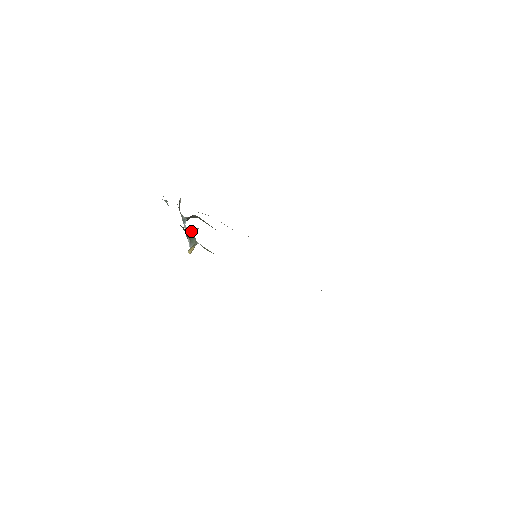
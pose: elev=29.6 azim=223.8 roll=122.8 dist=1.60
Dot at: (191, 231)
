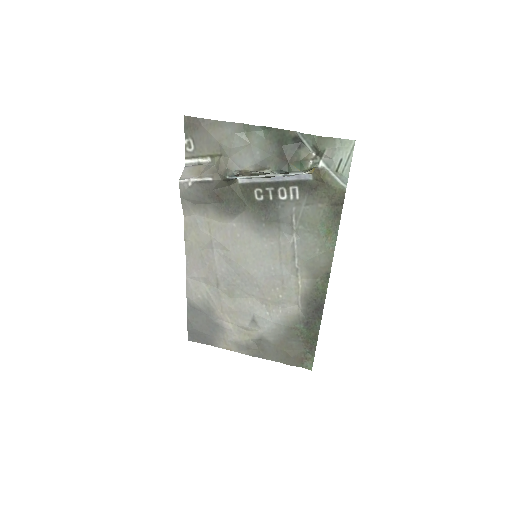
Dot at: (268, 175)
